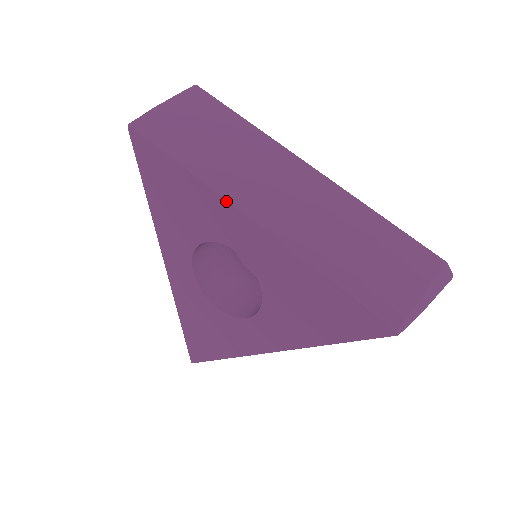
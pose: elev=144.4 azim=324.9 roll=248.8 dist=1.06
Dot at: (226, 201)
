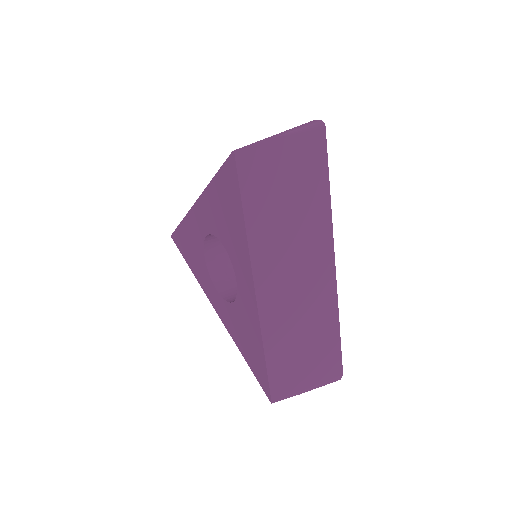
Dot at: (251, 269)
